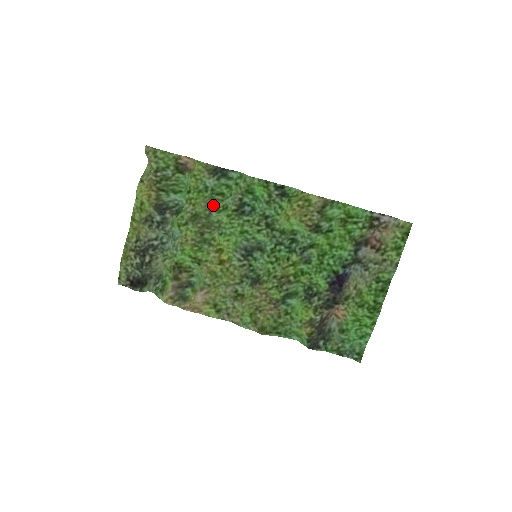
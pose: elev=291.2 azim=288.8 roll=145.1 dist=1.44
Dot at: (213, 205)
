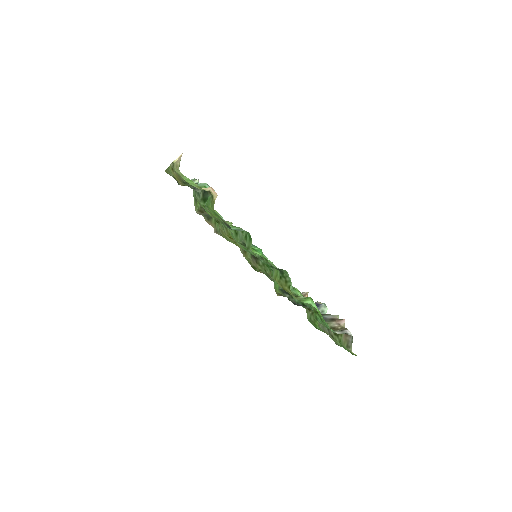
Dot at: occluded
